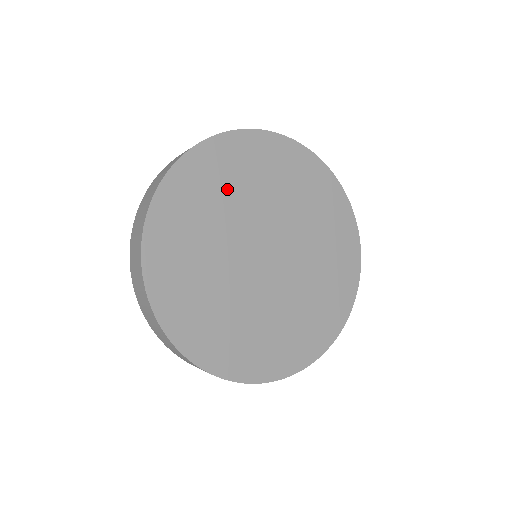
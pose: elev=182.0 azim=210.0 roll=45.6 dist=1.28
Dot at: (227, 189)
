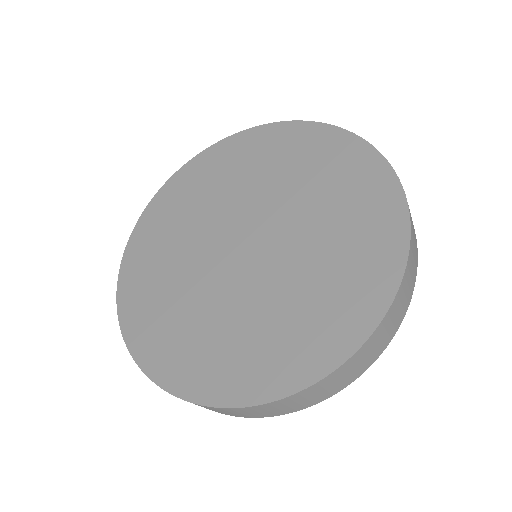
Dot at: (207, 191)
